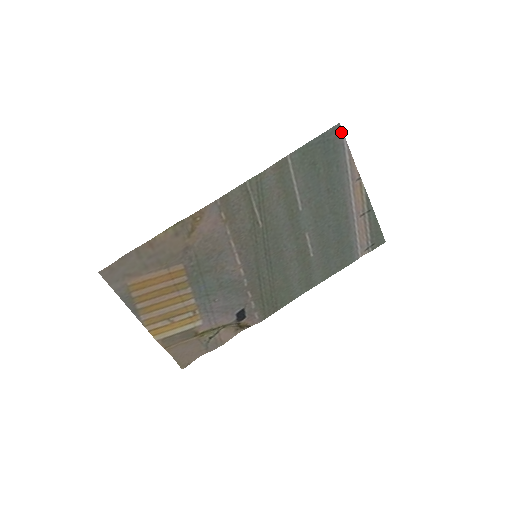
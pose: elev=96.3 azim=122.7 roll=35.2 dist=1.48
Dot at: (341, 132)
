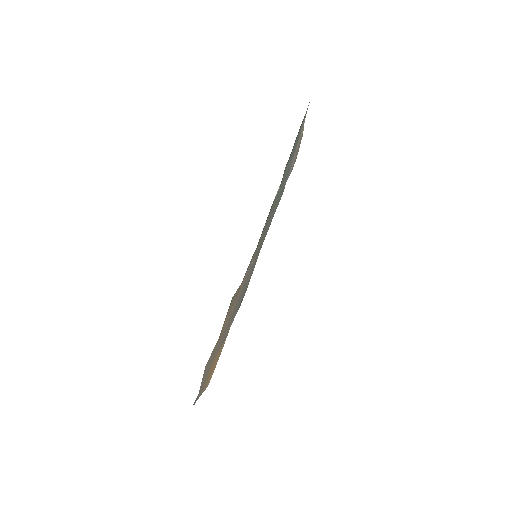
Dot at: (309, 102)
